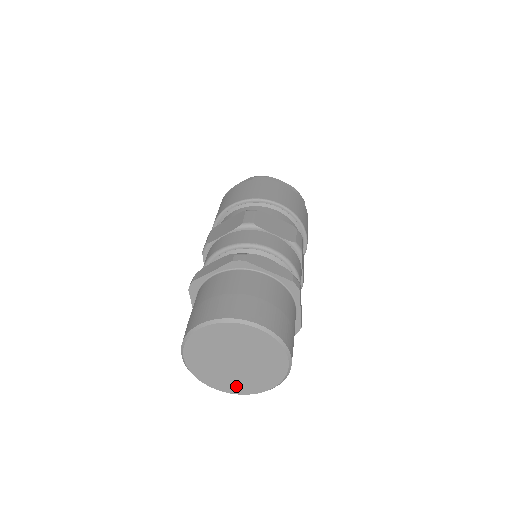
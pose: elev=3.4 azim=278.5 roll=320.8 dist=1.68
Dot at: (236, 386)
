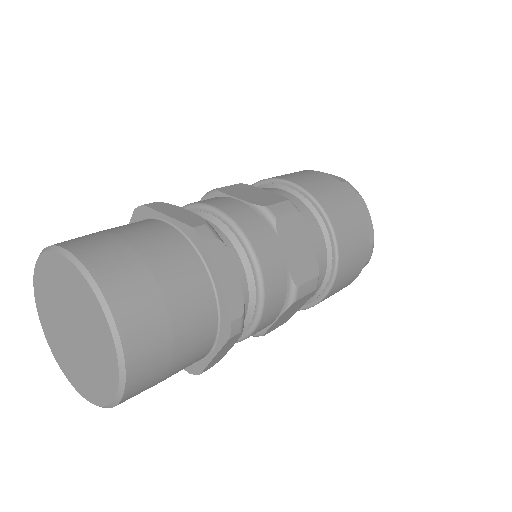
Dot at: (90, 386)
